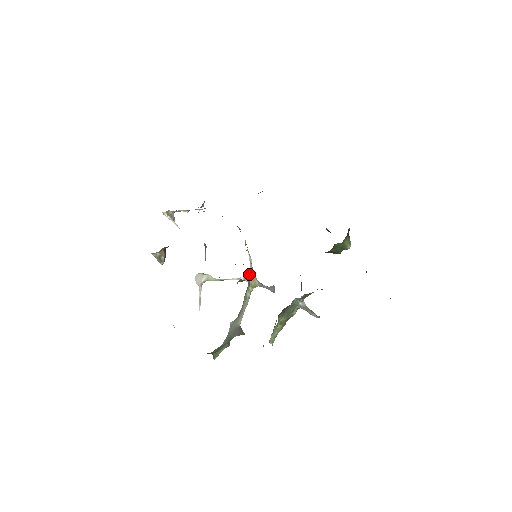
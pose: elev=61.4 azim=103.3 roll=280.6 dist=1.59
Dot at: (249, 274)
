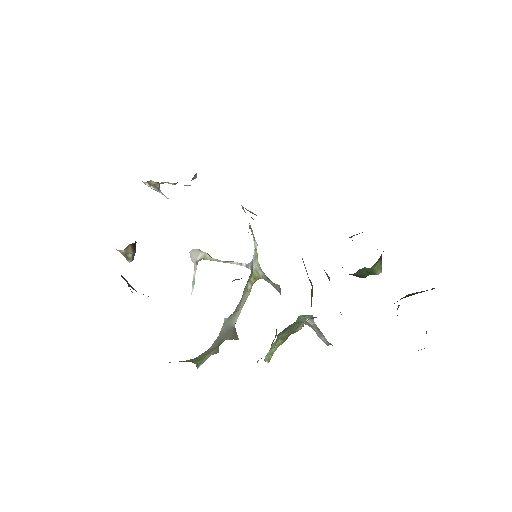
Dot at: (252, 262)
